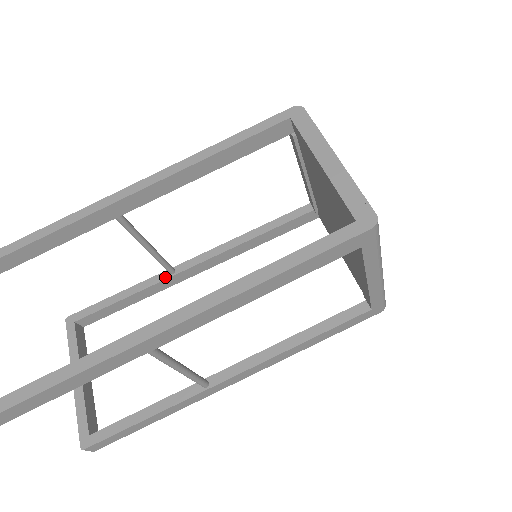
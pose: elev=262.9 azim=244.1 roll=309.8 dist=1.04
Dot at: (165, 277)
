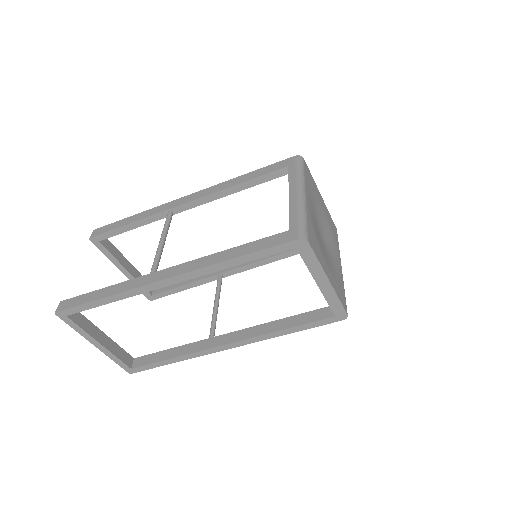
Dot at: (166, 216)
